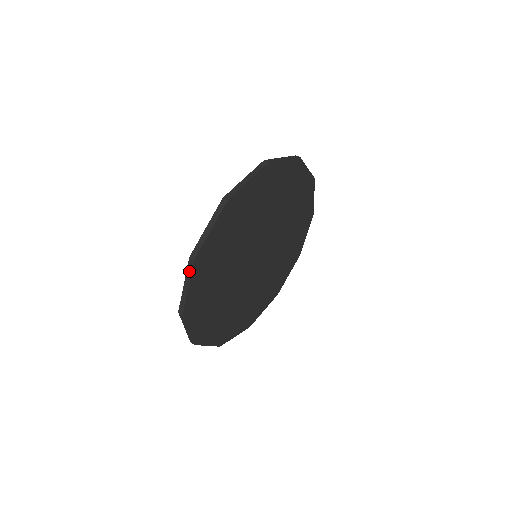
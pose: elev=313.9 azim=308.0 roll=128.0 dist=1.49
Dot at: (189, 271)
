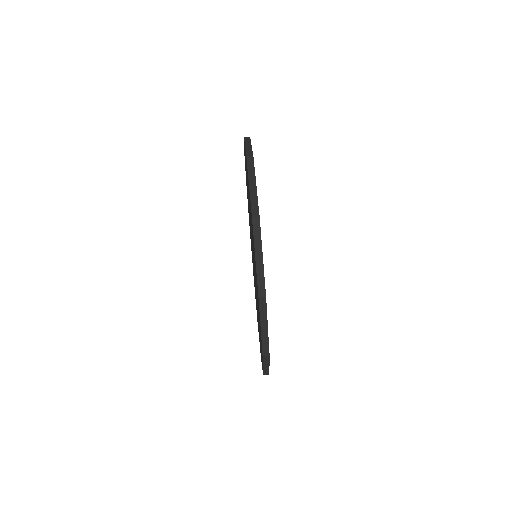
Dot at: (266, 361)
